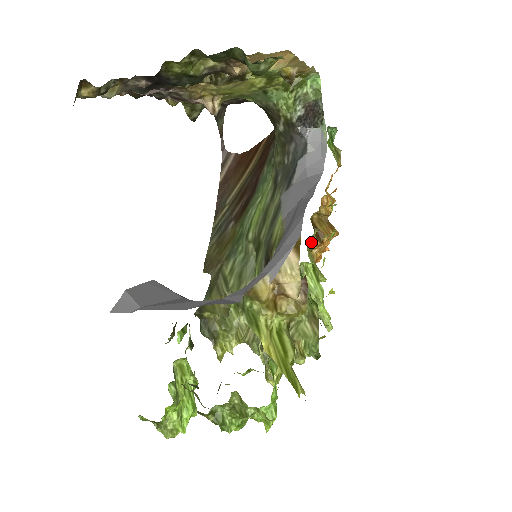
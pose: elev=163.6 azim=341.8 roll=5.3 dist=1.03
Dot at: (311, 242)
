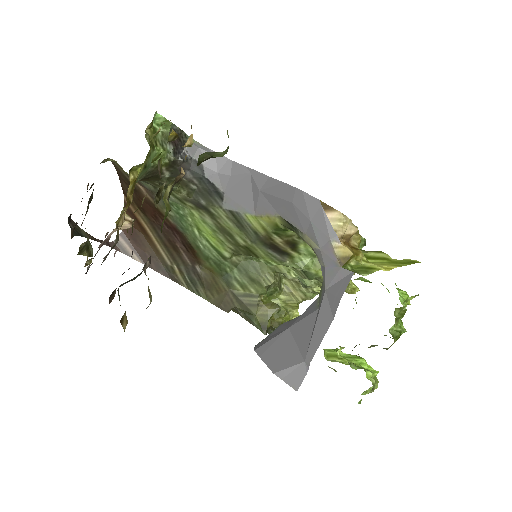
Dot at: occluded
